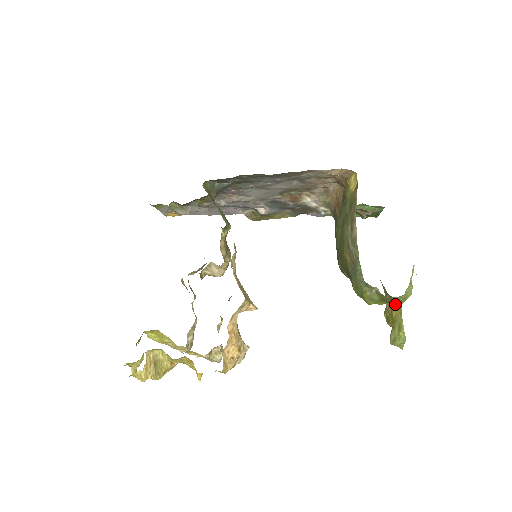
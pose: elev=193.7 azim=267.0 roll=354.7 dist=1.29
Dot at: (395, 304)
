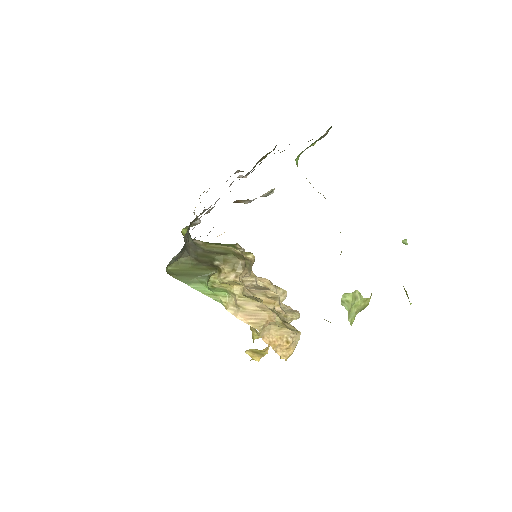
Dot at: occluded
